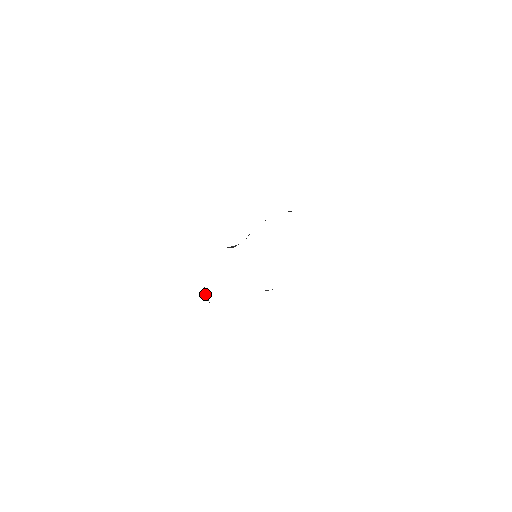
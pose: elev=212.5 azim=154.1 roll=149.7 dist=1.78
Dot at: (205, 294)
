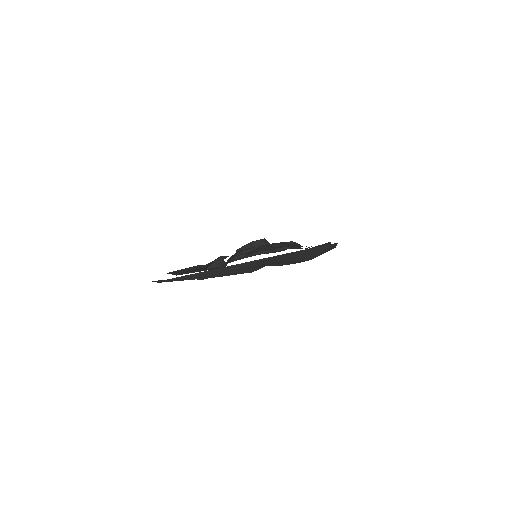
Dot at: occluded
